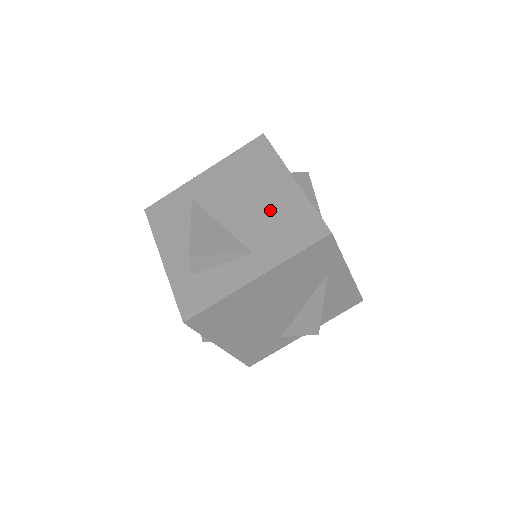
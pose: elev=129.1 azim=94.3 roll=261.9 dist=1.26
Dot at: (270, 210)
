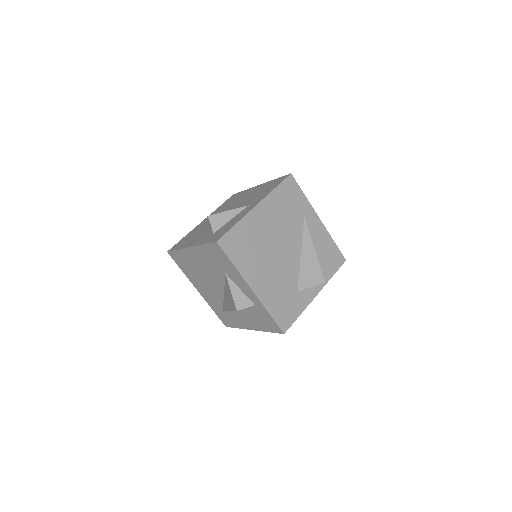
Dot at: (251, 195)
